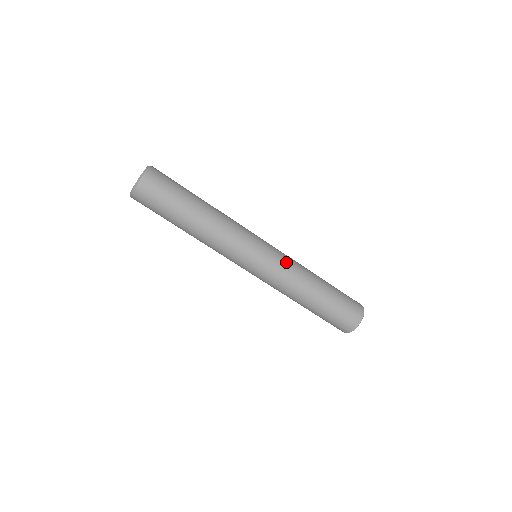
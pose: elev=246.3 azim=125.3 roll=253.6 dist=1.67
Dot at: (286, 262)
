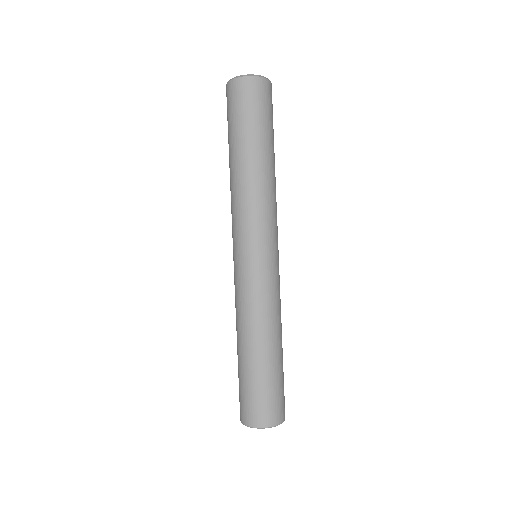
Dot at: (258, 291)
